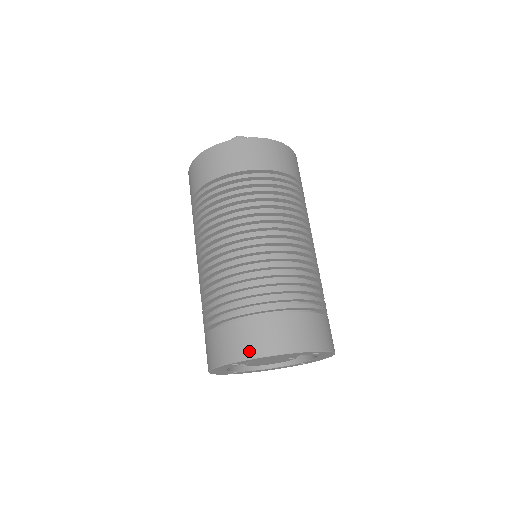
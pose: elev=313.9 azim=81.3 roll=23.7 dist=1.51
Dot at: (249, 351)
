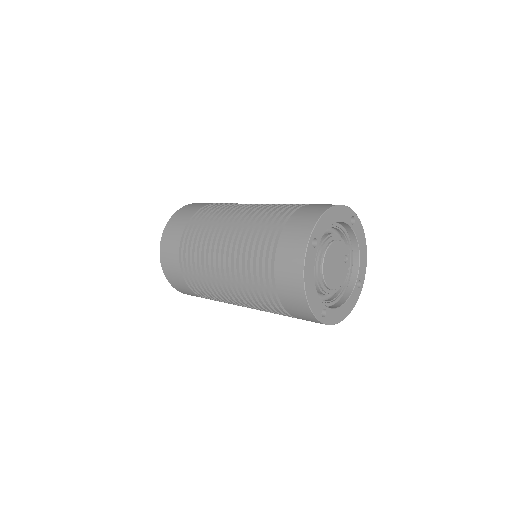
Dot at: (313, 218)
